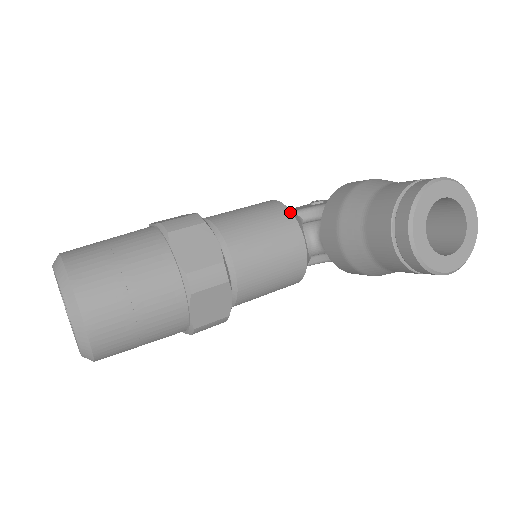
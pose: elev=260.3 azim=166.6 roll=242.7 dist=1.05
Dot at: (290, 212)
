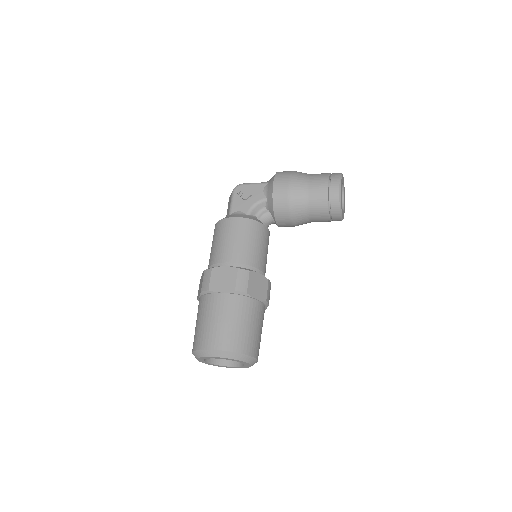
Dot at: (257, 222)
